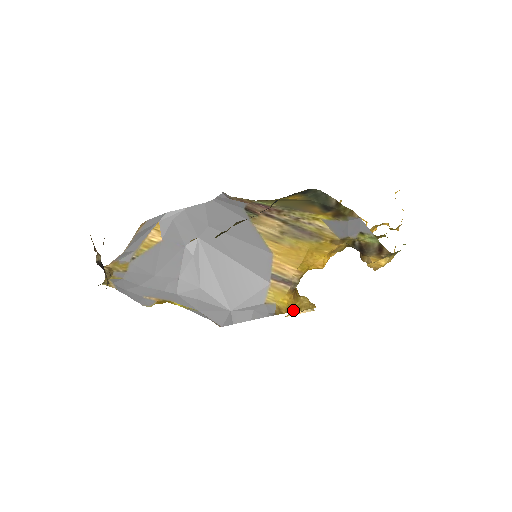
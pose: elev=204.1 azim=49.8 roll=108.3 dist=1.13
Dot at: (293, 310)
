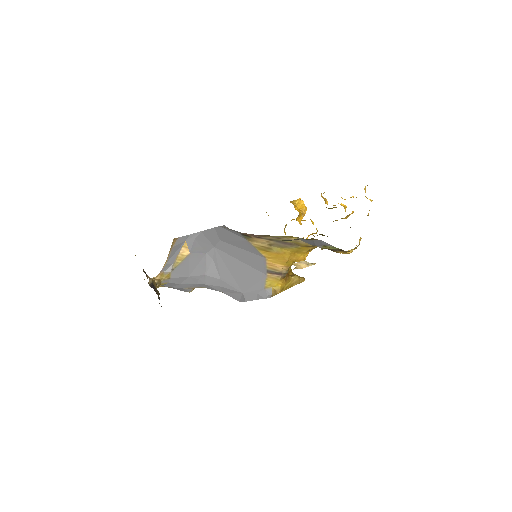
Dot at: (286, 289)
